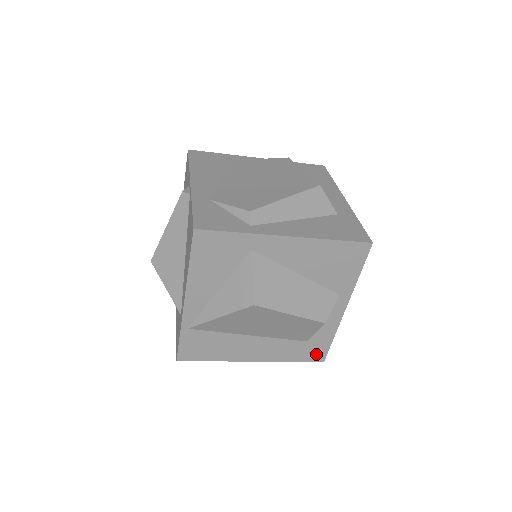
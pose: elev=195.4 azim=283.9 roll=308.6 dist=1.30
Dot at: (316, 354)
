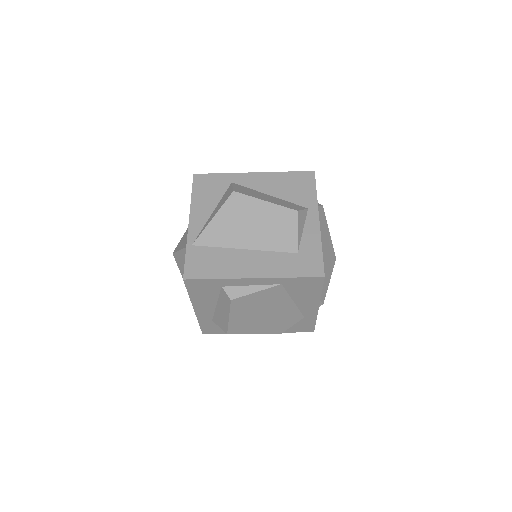
Dot at: (313, 268)
